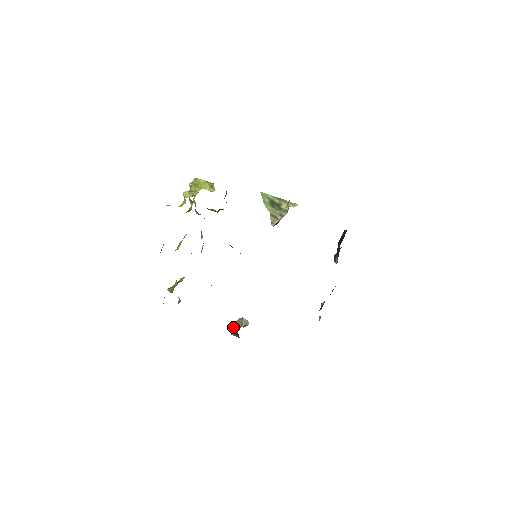
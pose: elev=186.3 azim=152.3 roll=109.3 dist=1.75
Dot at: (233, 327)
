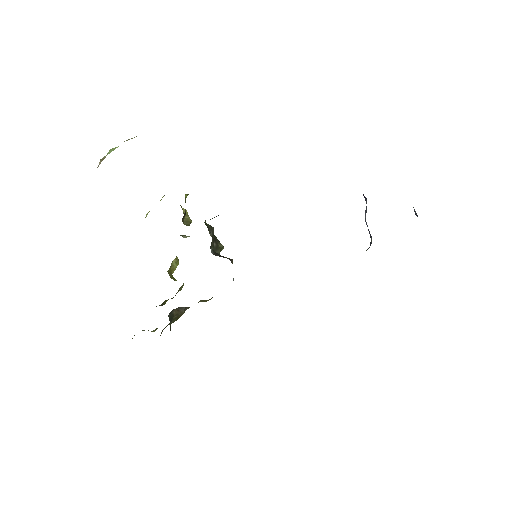
Dot at: occluded
